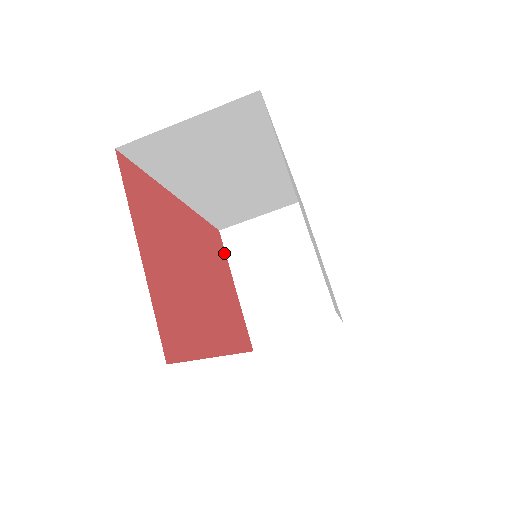
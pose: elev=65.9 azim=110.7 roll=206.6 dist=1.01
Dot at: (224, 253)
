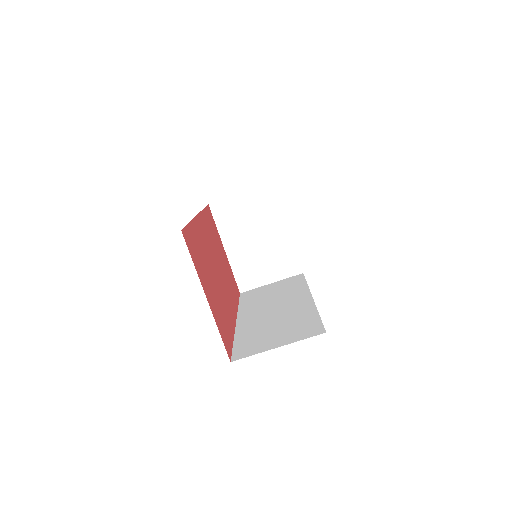
Dot at: (214, 224)
